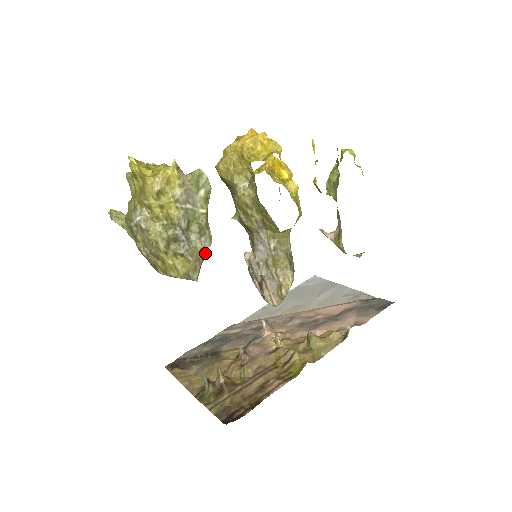
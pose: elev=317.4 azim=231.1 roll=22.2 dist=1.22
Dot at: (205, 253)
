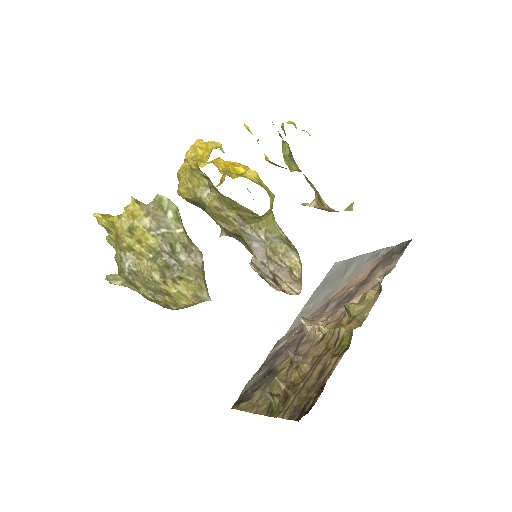
Dot at: (202, 269)
